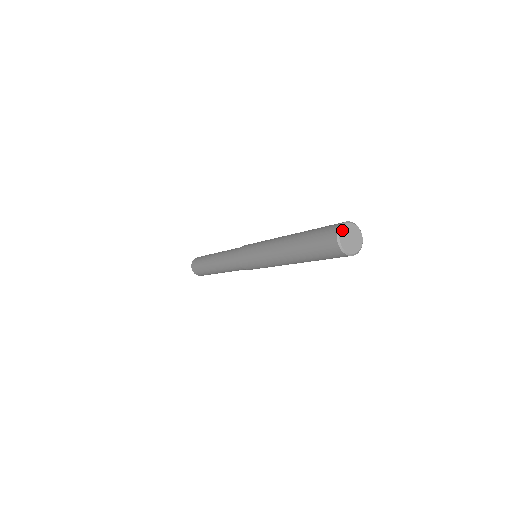
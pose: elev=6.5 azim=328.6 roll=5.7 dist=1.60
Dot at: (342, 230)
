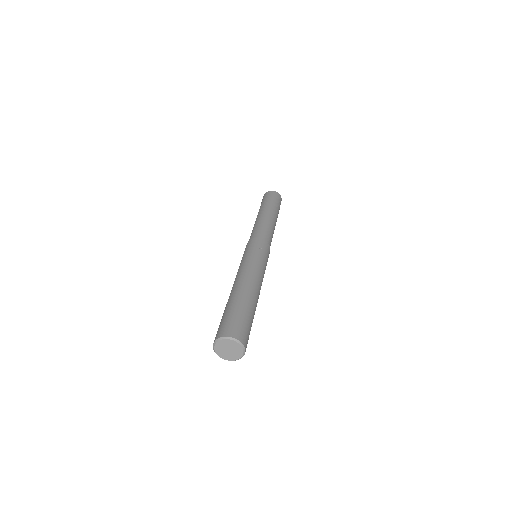
Dot at: (222, 341)
